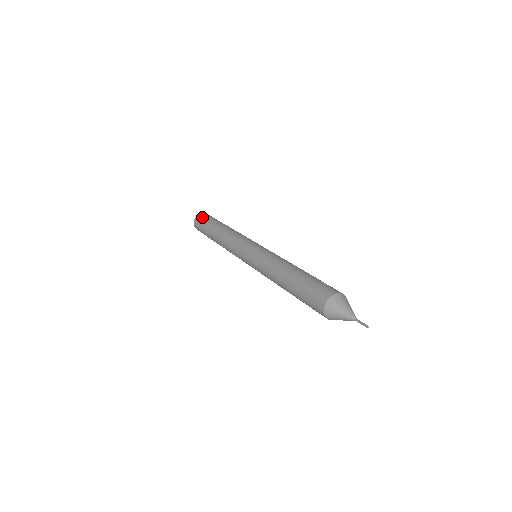
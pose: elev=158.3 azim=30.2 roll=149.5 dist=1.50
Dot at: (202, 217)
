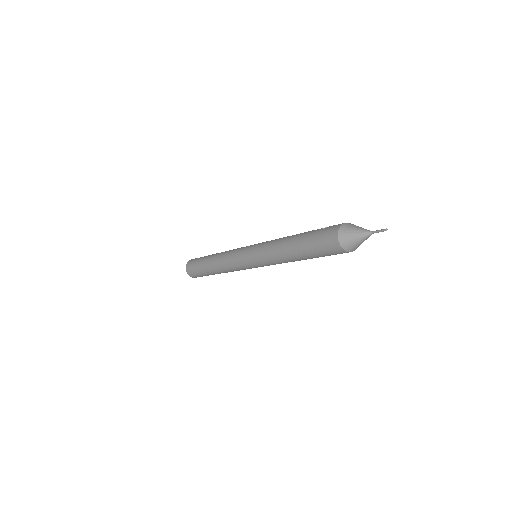
Dot at: (191, 264)
